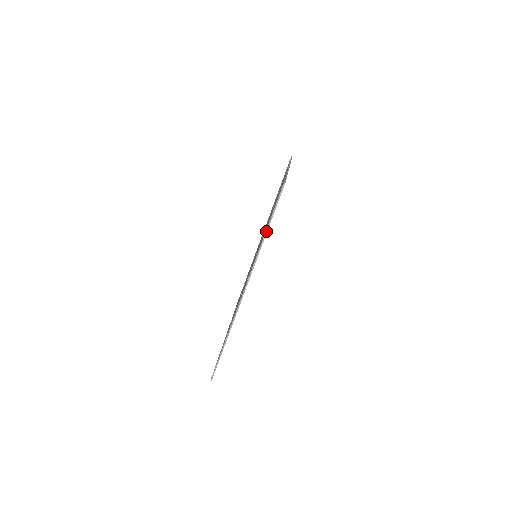
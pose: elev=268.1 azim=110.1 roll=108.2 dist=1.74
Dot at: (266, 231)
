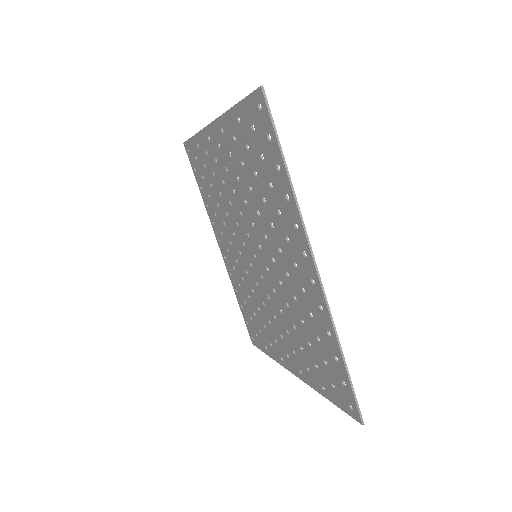
Dot at: (286, 169)
